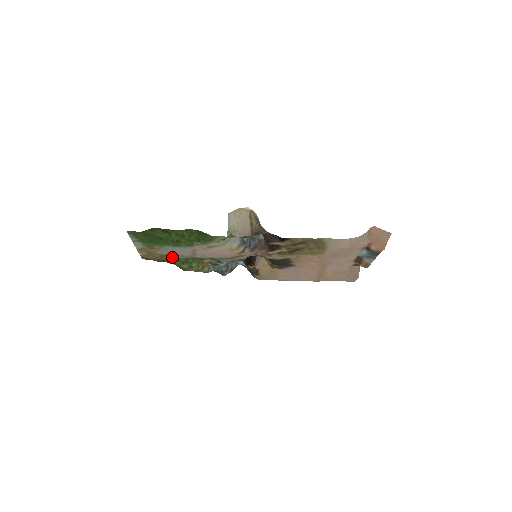
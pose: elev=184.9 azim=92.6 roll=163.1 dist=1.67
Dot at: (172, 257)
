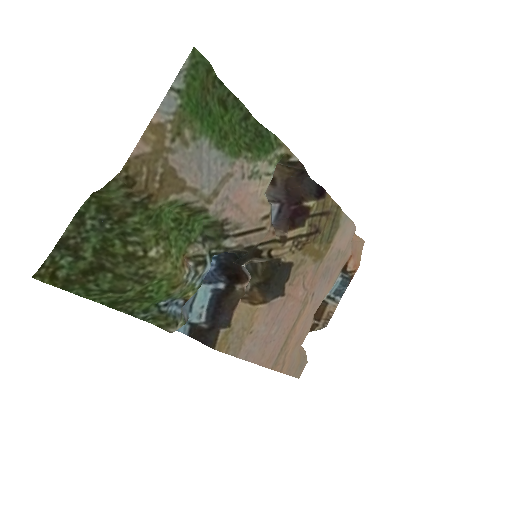
Dot at: (175, 192)
